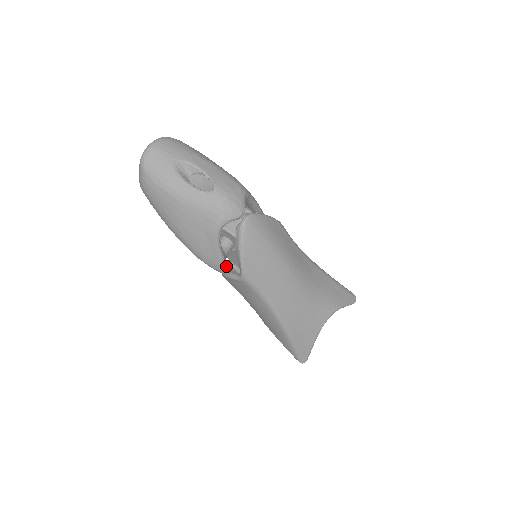
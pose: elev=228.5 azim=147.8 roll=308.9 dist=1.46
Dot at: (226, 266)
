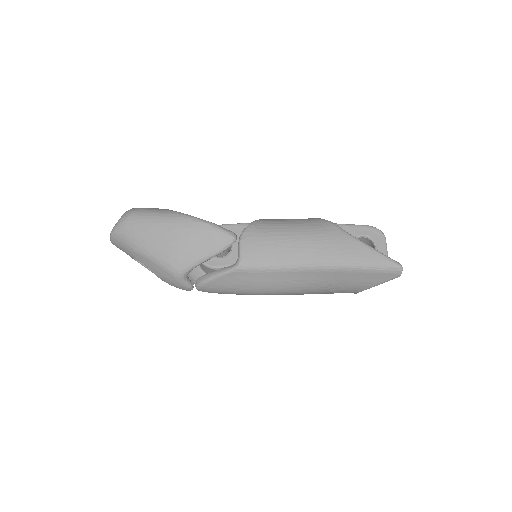
Dot at: occluded
